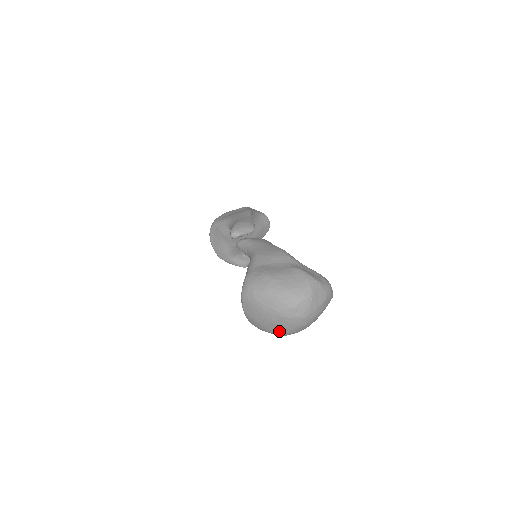
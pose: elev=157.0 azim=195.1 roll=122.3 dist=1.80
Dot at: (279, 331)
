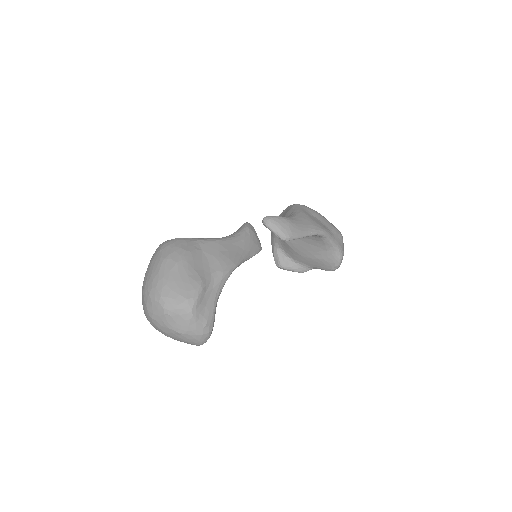
Dot at: occluded
